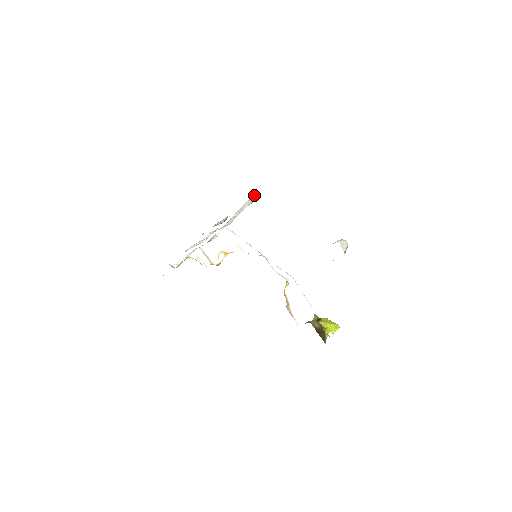
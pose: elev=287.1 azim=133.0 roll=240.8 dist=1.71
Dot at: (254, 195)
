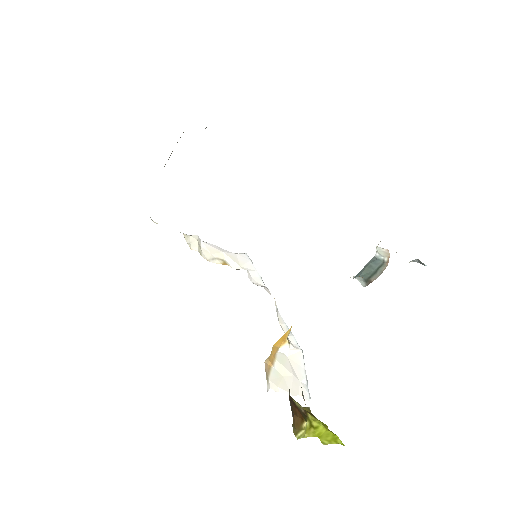
Dot at: occluded
